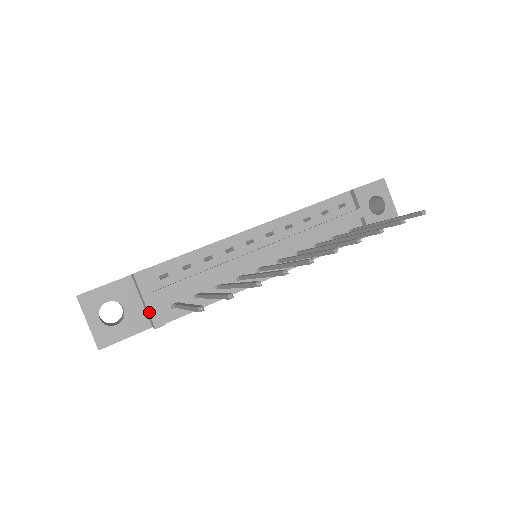
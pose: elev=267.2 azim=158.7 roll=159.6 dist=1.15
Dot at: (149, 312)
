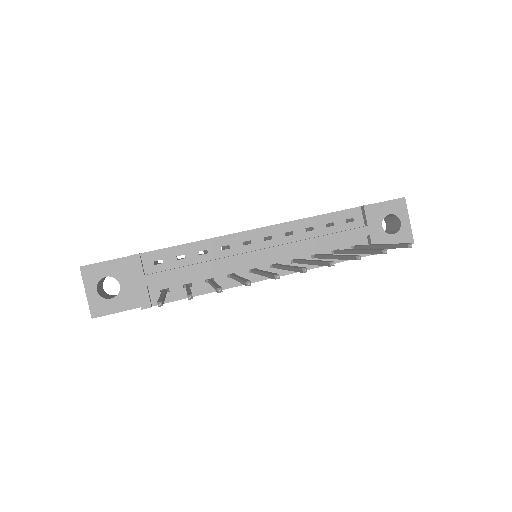
Dot at: (138, 293)
